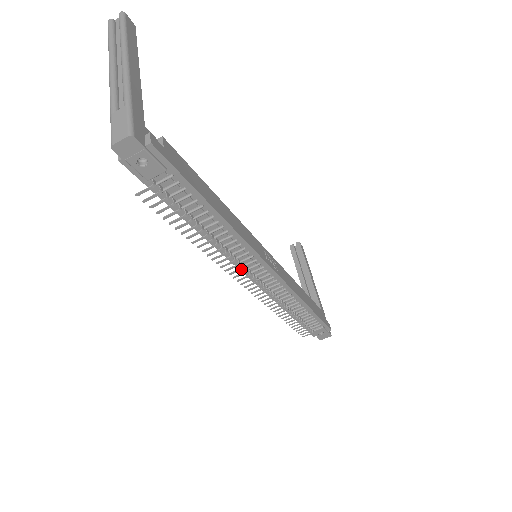
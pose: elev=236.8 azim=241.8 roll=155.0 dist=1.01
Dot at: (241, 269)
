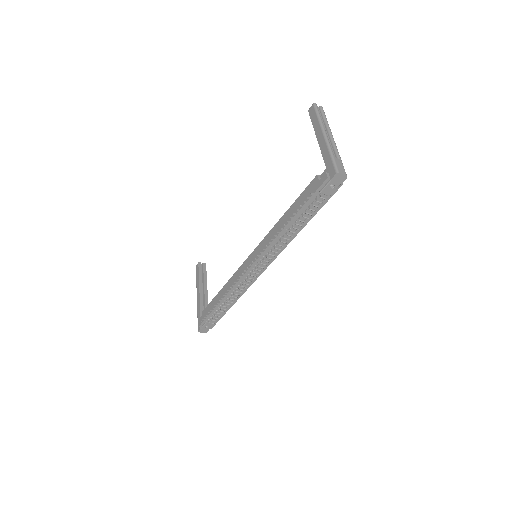
Dot at: occluded
